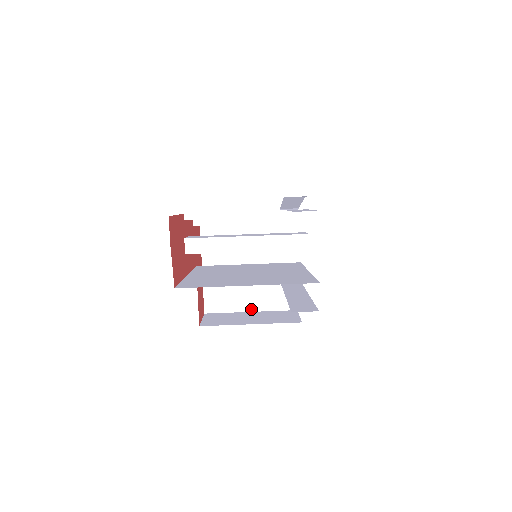
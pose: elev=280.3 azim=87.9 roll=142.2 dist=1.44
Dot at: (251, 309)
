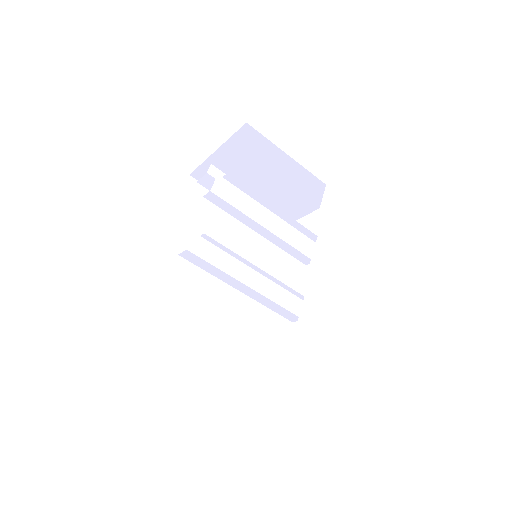
Dot at: occluded
